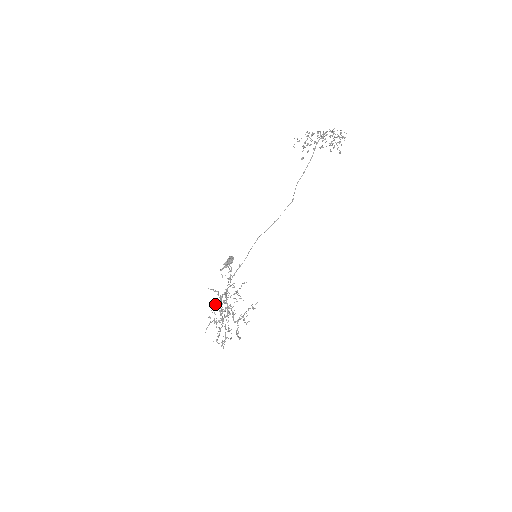
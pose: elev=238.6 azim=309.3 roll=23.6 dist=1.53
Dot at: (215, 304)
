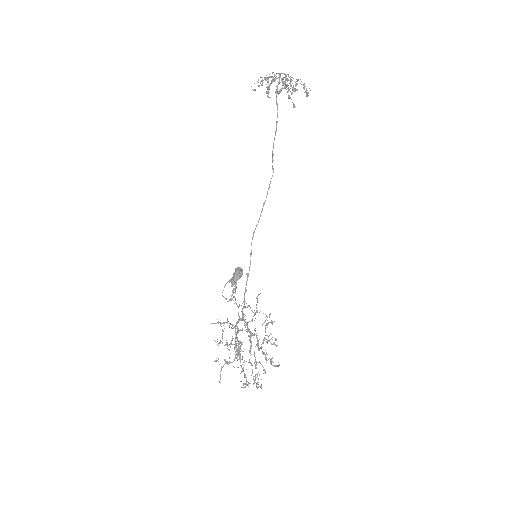
Dot at: occluded
